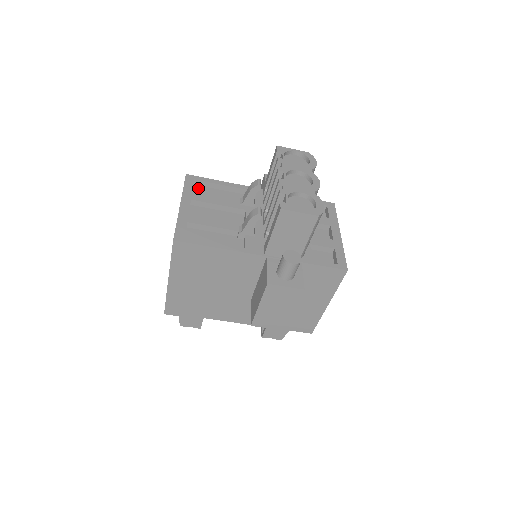
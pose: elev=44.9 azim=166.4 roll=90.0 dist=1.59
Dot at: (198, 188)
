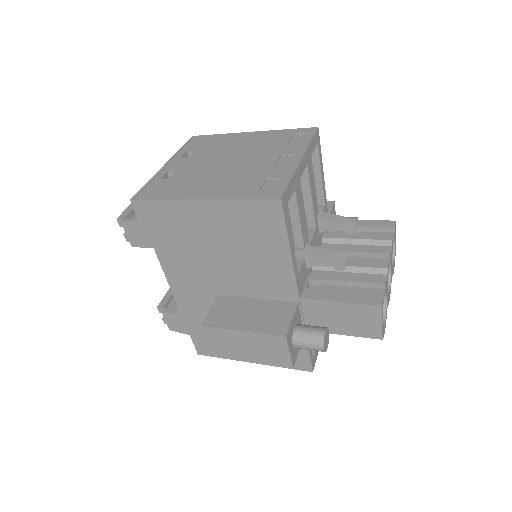
Dot at: occluded
